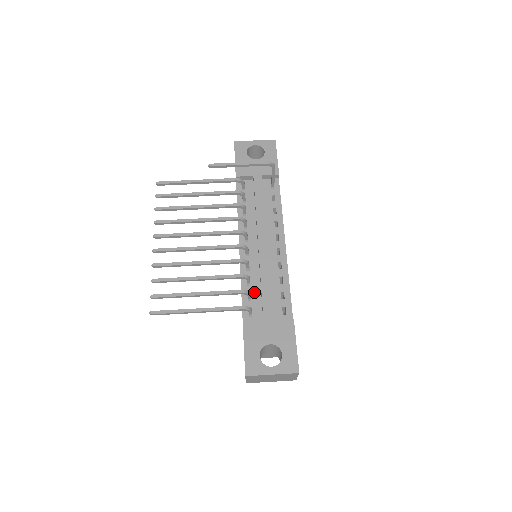
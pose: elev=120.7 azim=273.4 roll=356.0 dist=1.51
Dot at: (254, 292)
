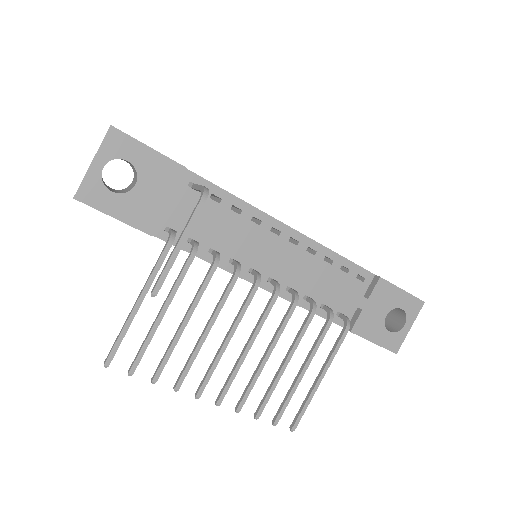
Dot at: (322, 299)
